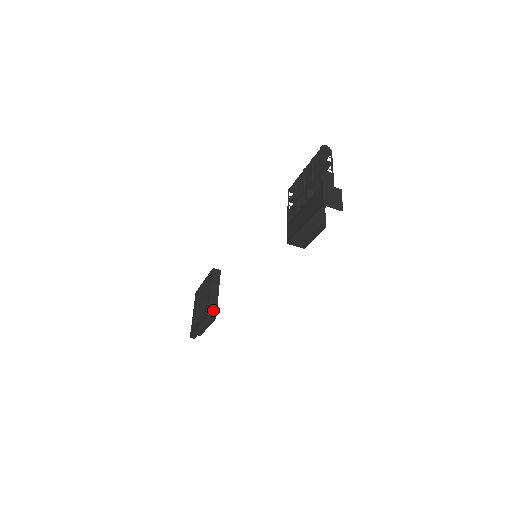
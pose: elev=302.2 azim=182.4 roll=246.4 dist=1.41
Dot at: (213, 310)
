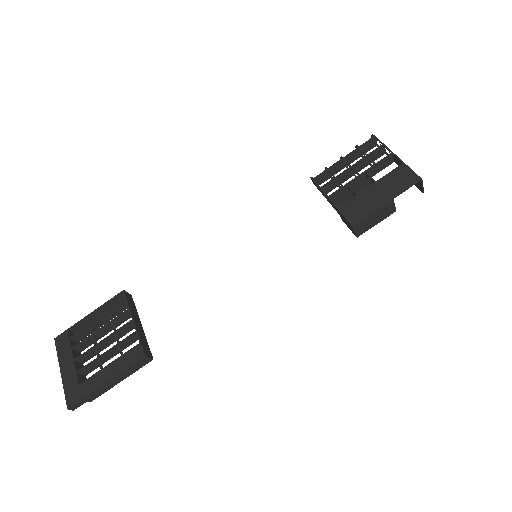
Dot at: (146, 347)
